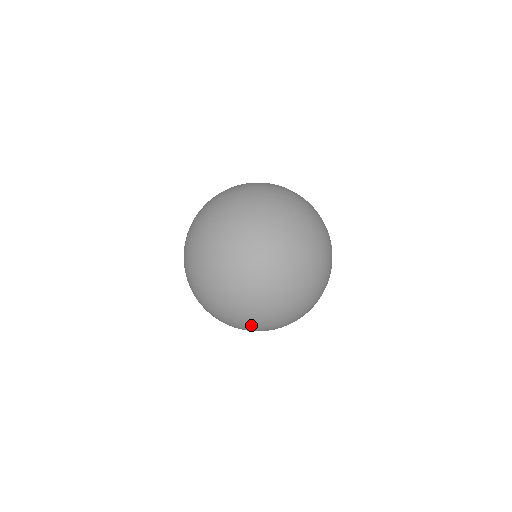
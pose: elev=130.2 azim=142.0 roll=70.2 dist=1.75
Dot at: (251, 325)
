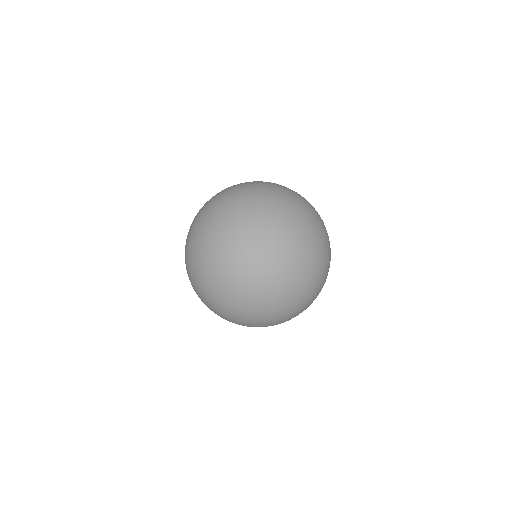
Dot at: (272, 232)
